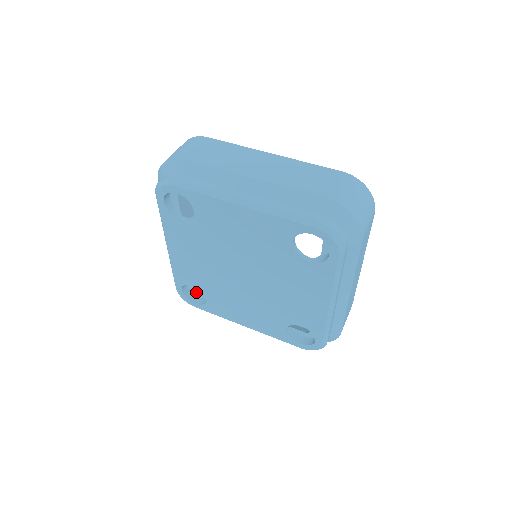
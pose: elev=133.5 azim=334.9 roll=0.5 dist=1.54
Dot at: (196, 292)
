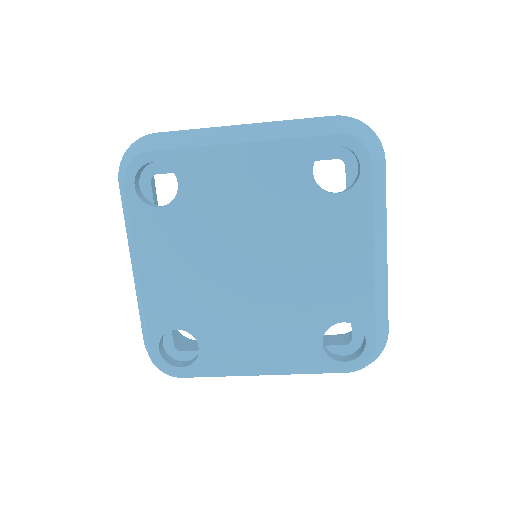
Dot at: (178, 353)
